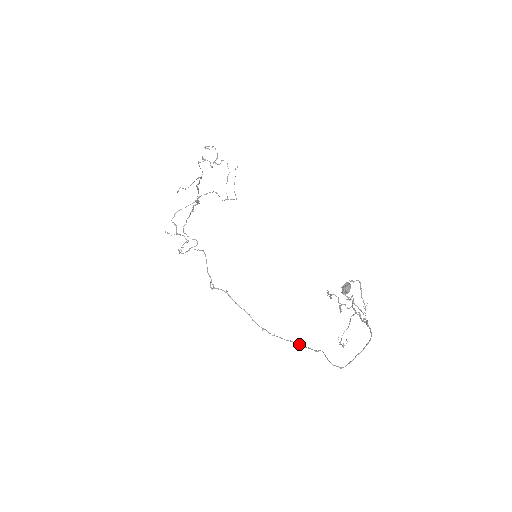
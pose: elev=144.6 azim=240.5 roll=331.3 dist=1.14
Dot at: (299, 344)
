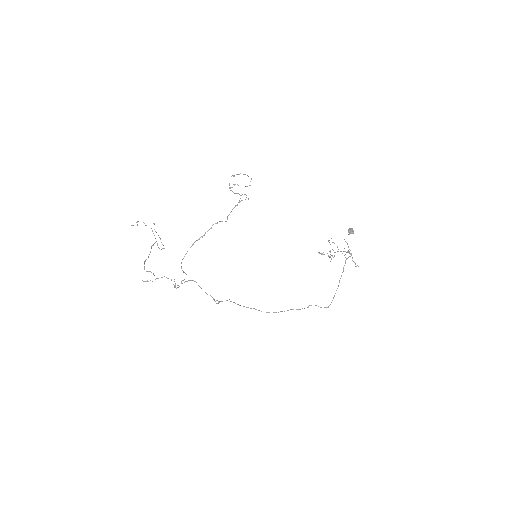
Dot at: (296, 309)
